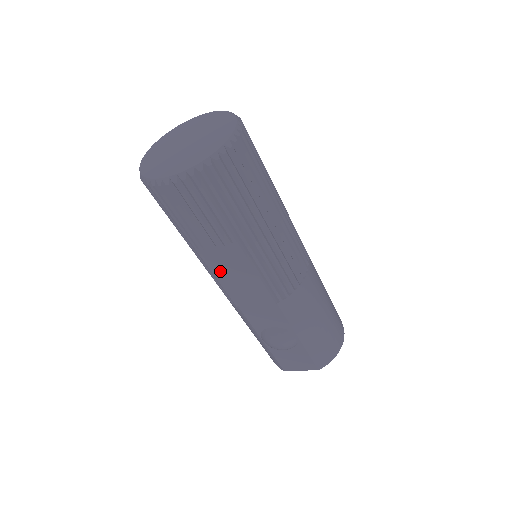
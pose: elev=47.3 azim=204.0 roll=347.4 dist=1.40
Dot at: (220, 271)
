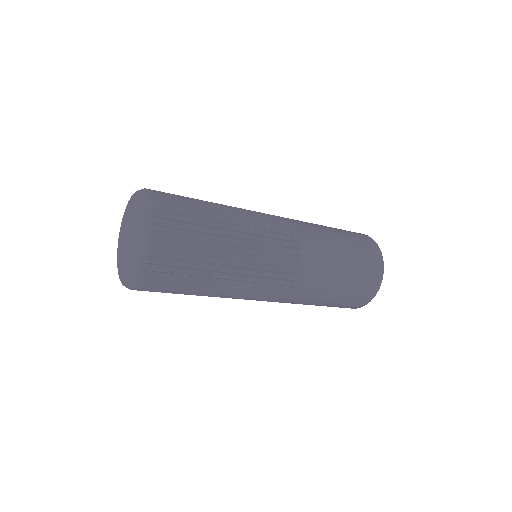
Dot at: occluded
